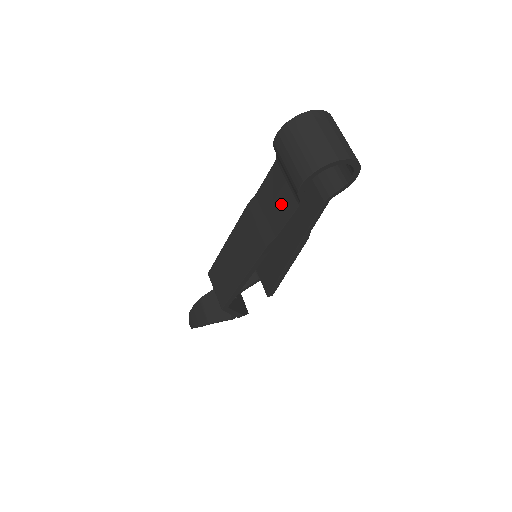
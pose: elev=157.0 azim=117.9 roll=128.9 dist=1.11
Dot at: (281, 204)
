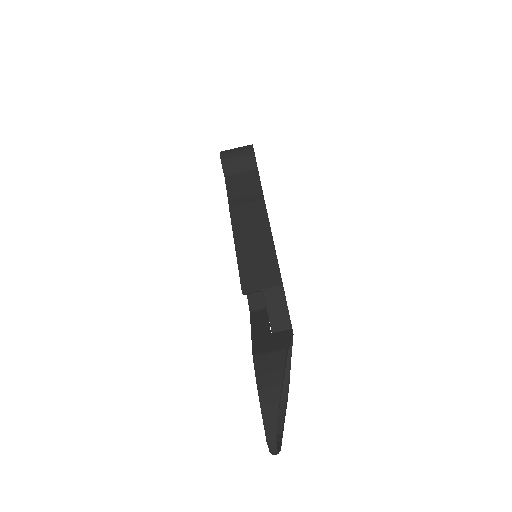
Dot at: (249, 181)
